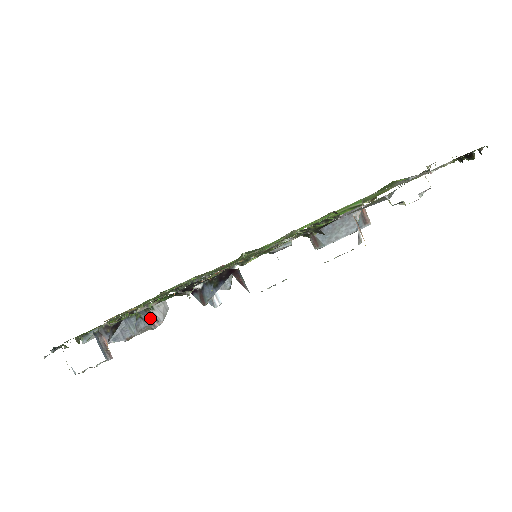
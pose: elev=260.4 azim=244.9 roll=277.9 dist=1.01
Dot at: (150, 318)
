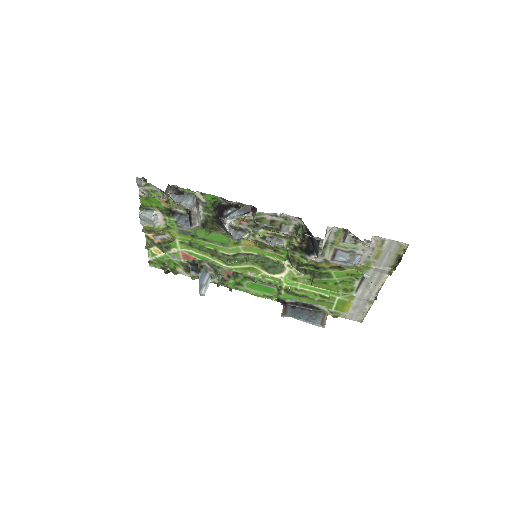
Dot at: (196, 203)
